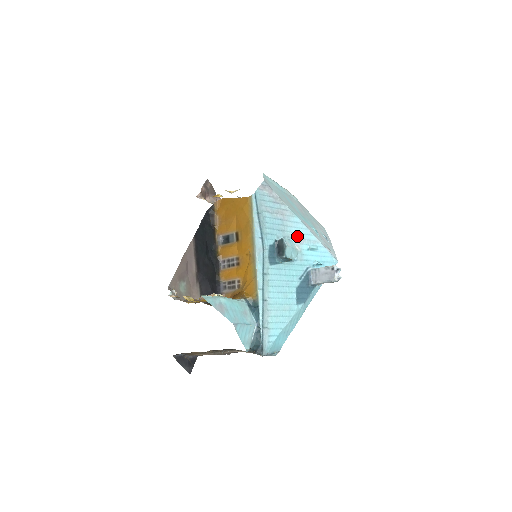
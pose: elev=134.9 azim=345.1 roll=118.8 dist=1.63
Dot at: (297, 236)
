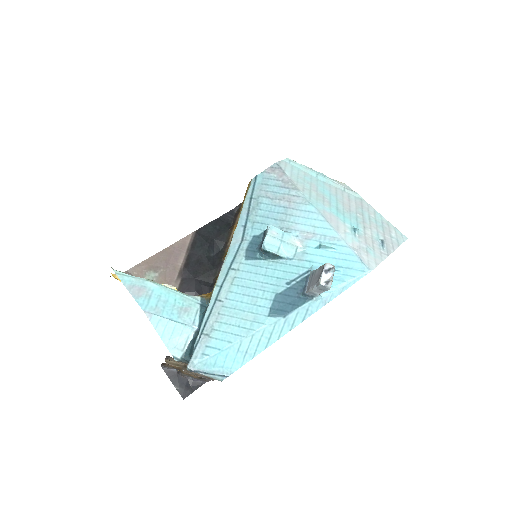
Dot at: (304, 229)
